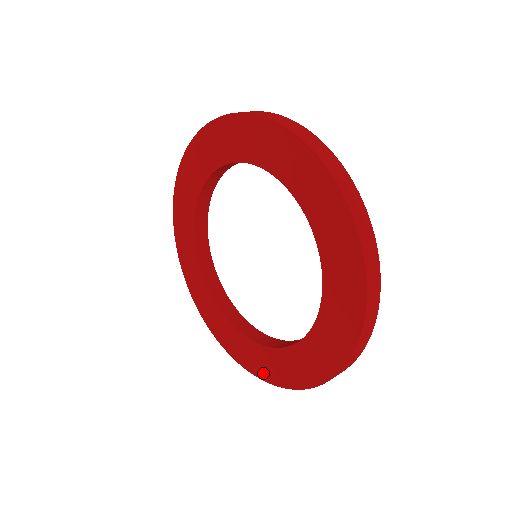
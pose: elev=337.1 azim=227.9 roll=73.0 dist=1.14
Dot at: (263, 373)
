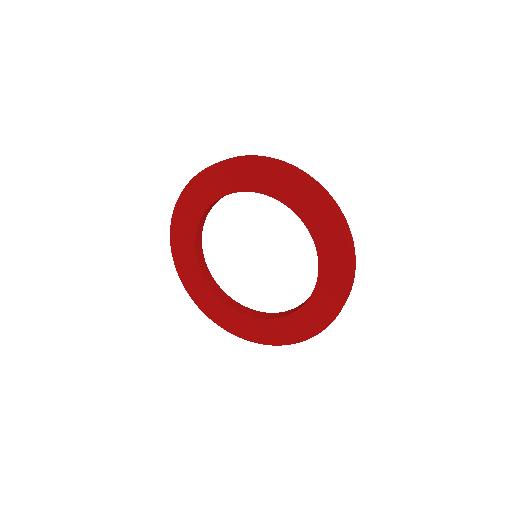
Dot at: (302, 335)
